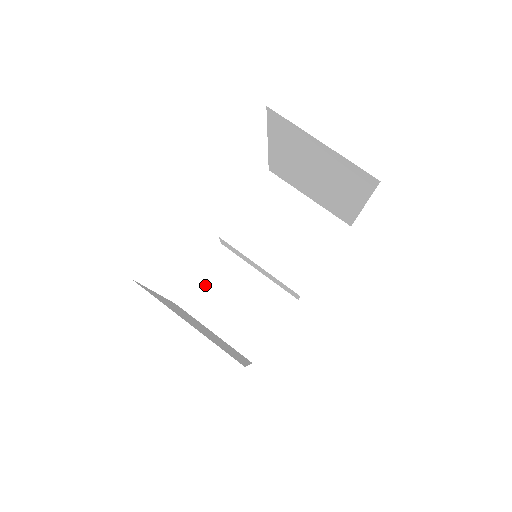
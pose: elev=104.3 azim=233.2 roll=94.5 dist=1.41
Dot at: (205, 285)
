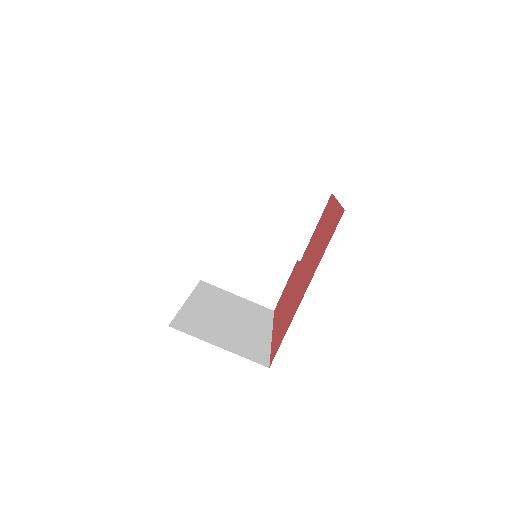
Dot at: (220, 260)
